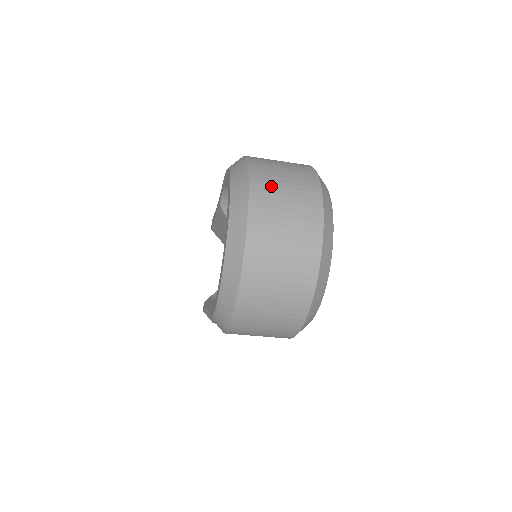
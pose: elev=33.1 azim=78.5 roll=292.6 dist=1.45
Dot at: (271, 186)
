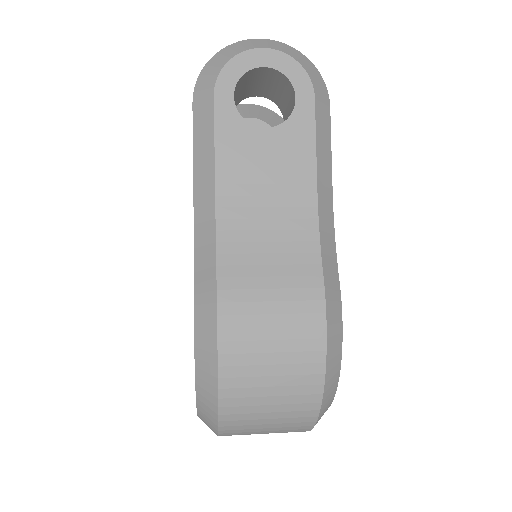
Dot at: (246, 434)
